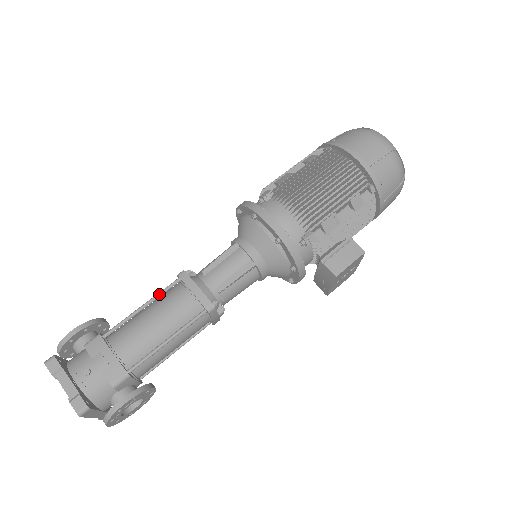
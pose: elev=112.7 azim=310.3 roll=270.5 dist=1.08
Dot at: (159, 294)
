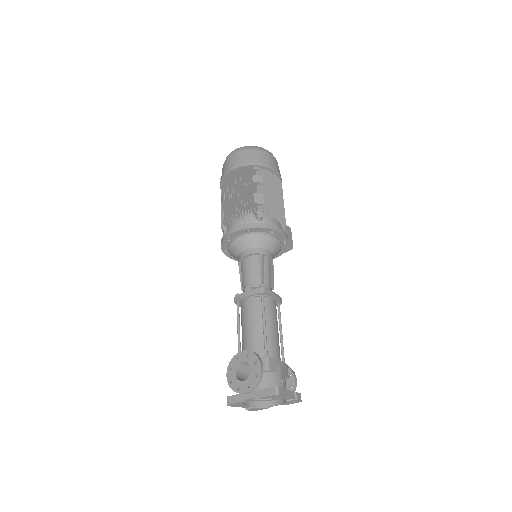
Dot at: (265, 311)
